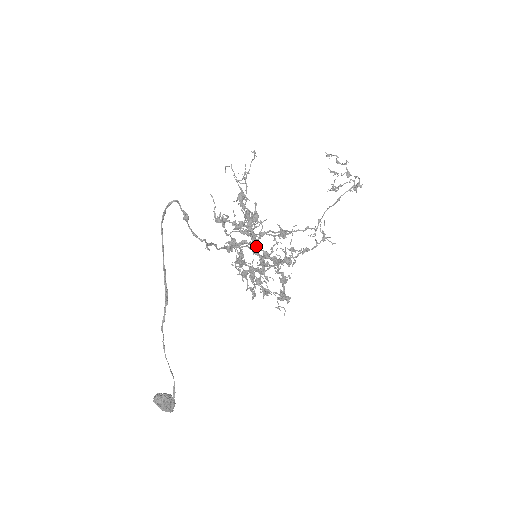
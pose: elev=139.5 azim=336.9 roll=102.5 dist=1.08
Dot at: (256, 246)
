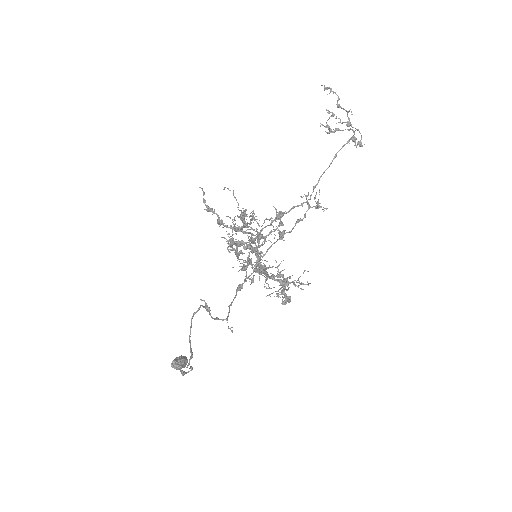
Dot at: (264, 276)
